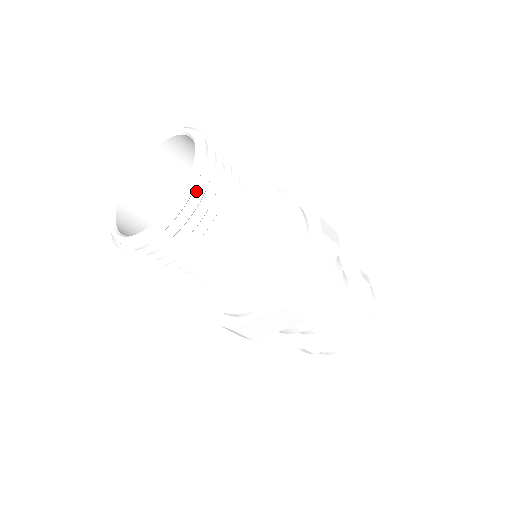
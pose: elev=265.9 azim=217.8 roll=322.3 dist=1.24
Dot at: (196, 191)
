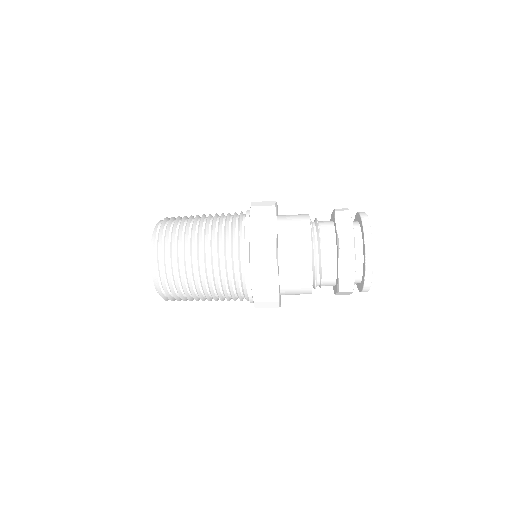
Dot at: (157, 239)
